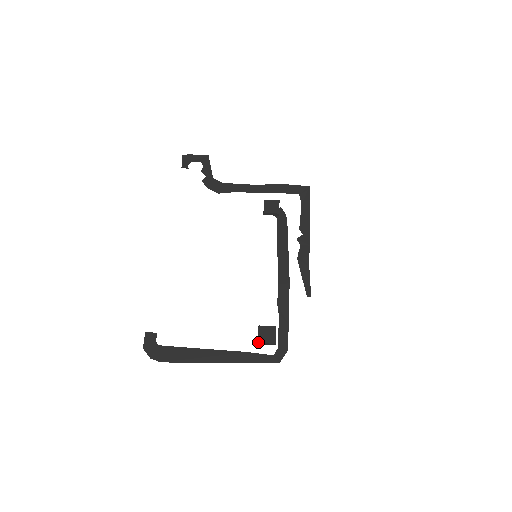
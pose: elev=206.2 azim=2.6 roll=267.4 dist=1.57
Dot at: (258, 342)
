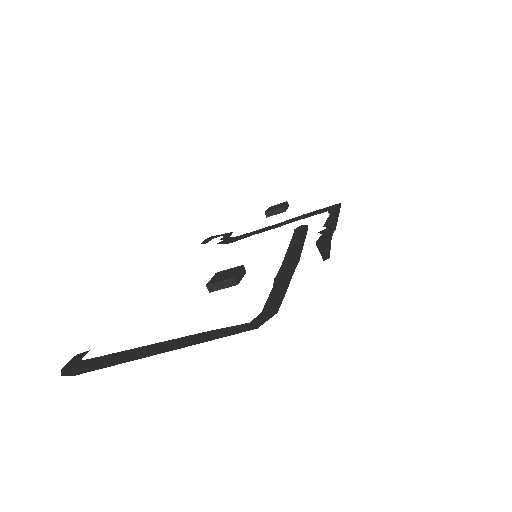
Dot at: (207, 284)
